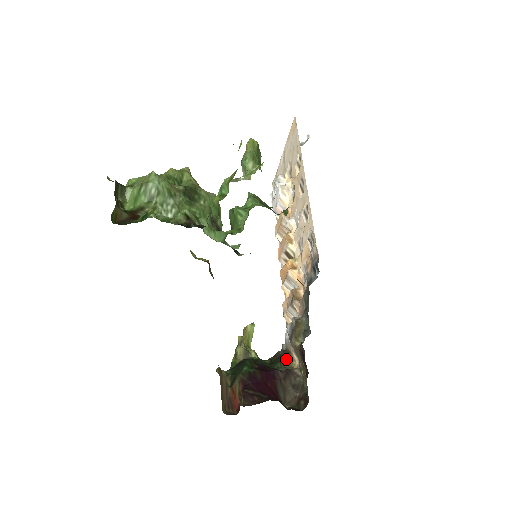
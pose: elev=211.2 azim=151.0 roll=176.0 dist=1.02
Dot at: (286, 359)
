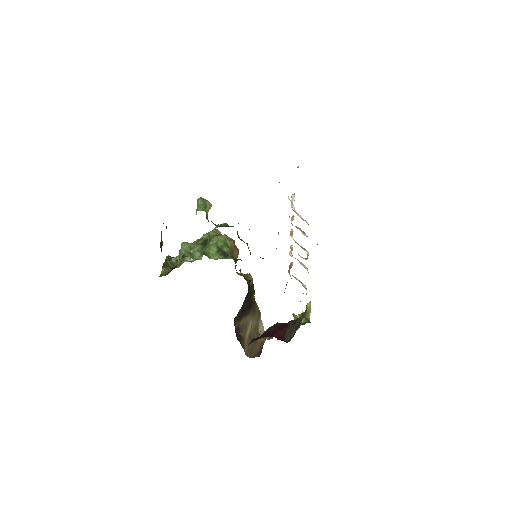
Dot at: (303, 313)
